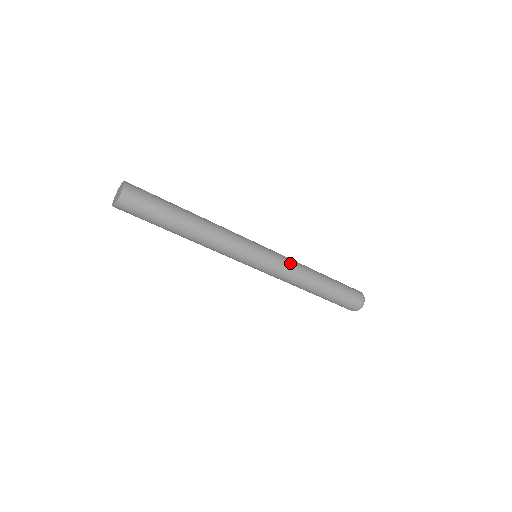
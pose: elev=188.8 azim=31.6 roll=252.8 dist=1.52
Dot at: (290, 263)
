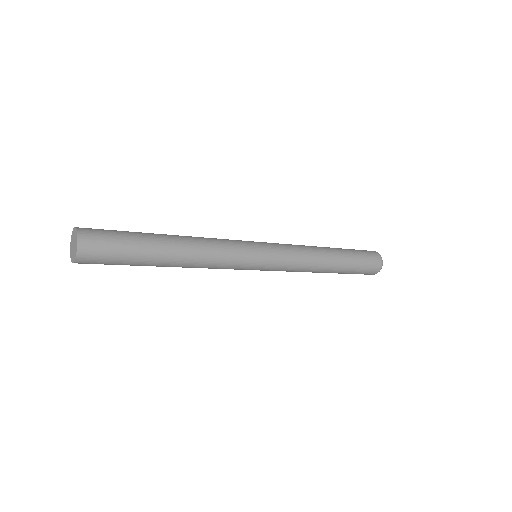
Dot at: (293, 246)
